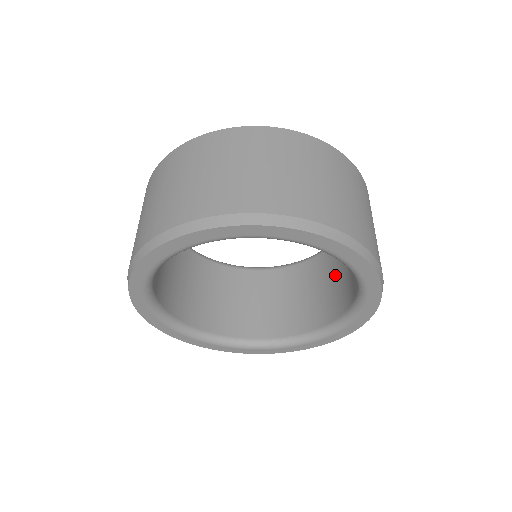
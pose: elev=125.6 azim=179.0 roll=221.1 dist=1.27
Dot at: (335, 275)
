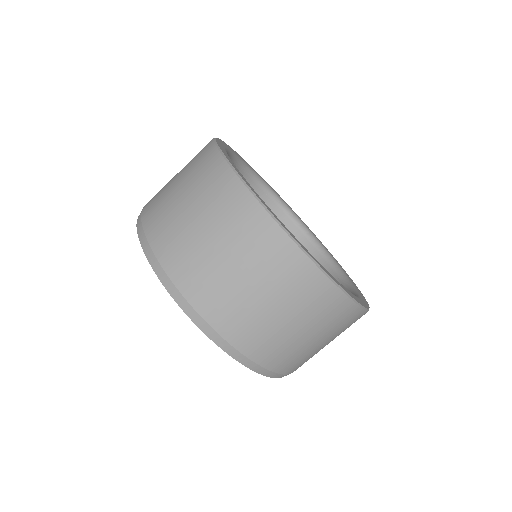
Dot at: occluded
